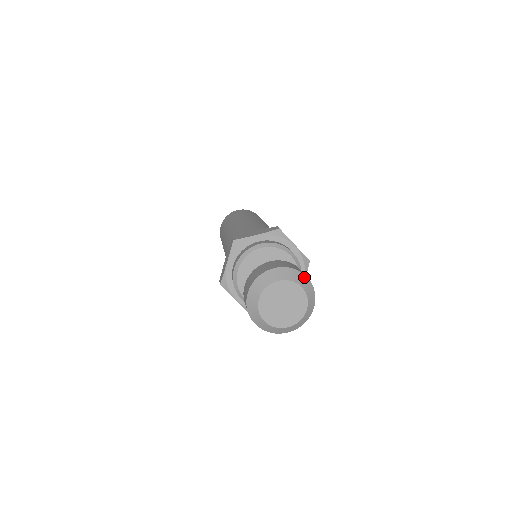
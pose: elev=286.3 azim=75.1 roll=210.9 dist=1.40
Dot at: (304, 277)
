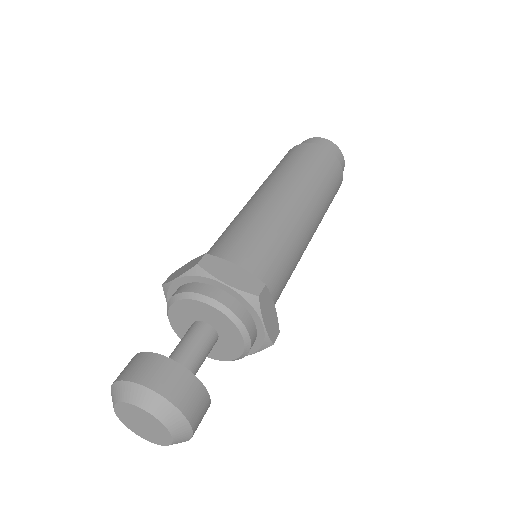
Dot at: (185, 423)
